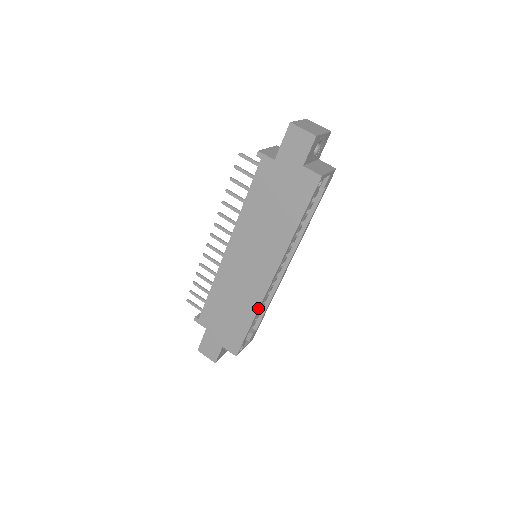
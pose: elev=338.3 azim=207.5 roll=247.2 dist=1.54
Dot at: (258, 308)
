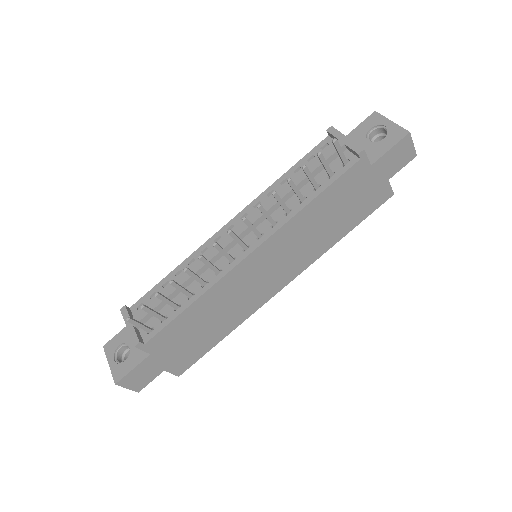
Dot at: (245, 319)
